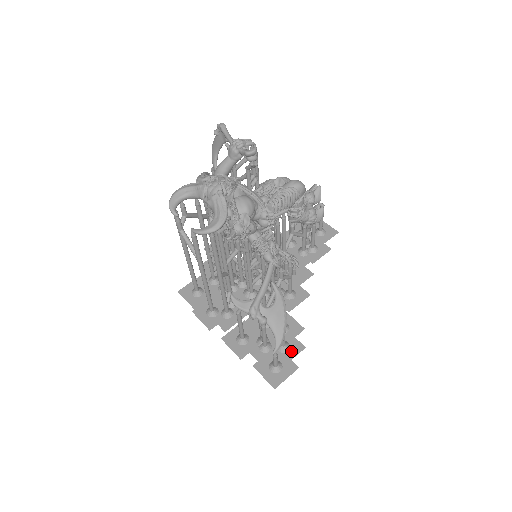
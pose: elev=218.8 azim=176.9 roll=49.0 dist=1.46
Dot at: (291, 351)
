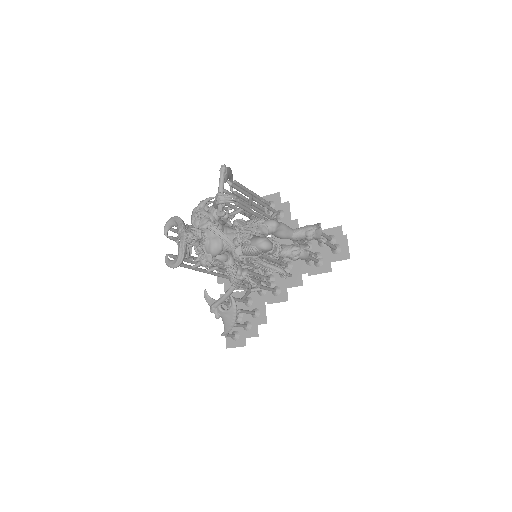
Dot at: (249, 332)
